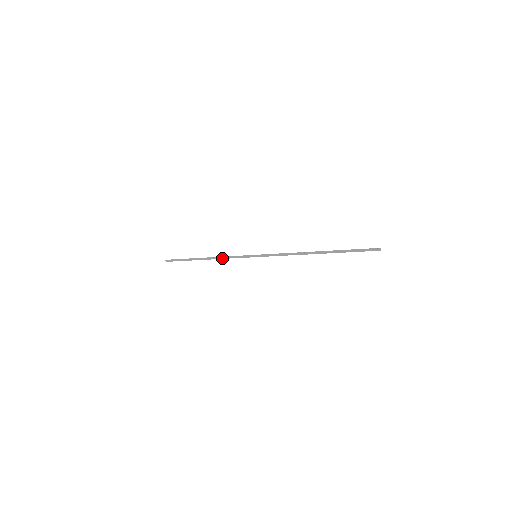
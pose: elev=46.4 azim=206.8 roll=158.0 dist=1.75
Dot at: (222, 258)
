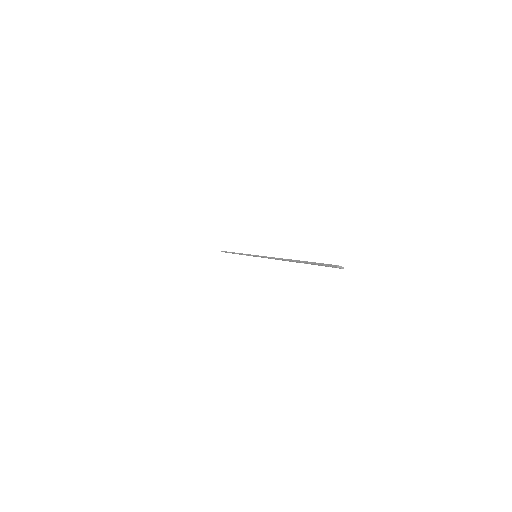
Dot at: occluded
